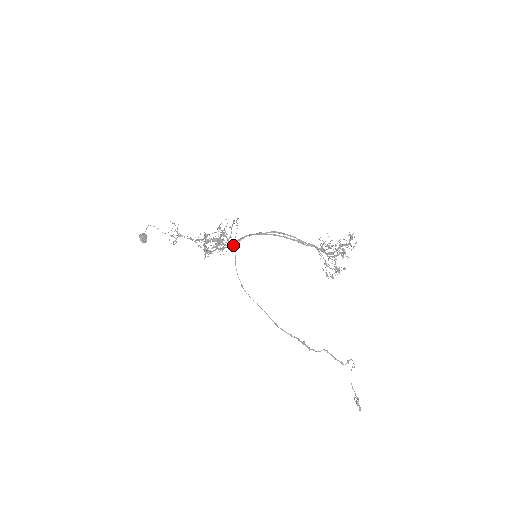
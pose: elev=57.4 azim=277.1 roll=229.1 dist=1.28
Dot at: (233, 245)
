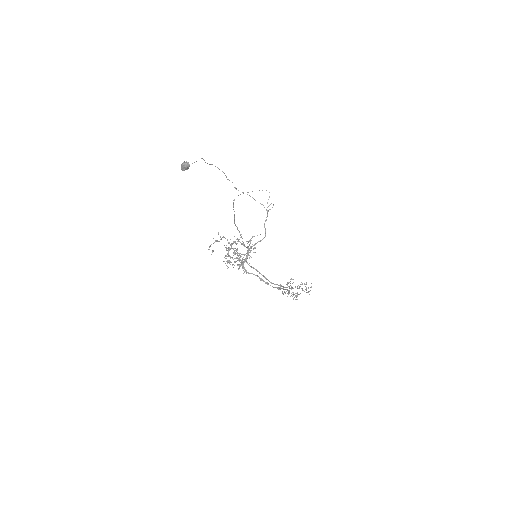
Dot at: occluded
